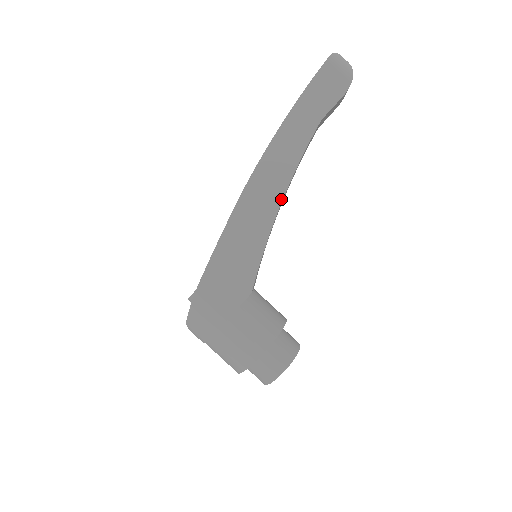
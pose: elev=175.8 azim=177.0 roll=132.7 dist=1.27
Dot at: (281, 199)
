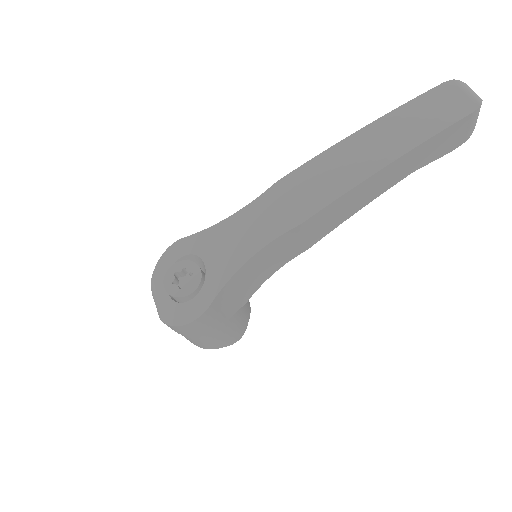
Dot at: (325, 235)
